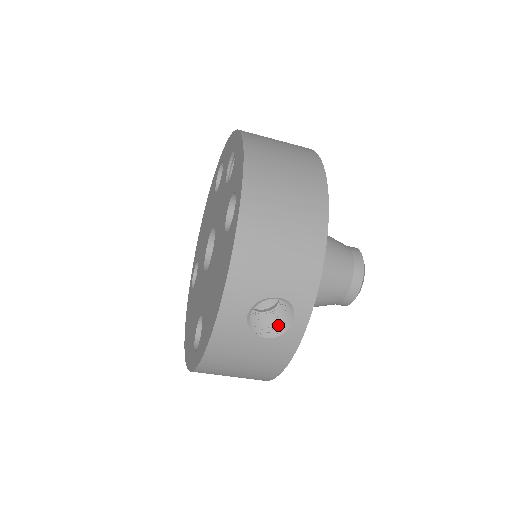
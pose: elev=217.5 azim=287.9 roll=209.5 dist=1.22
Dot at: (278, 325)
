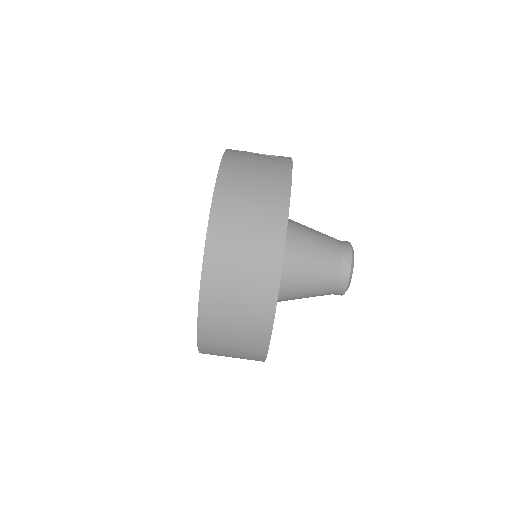
Dot at: occluded
